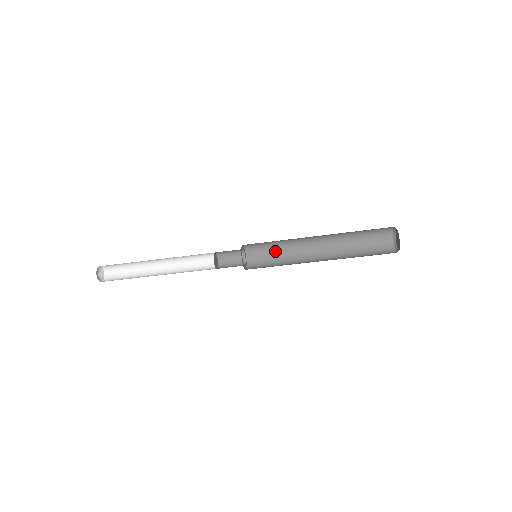
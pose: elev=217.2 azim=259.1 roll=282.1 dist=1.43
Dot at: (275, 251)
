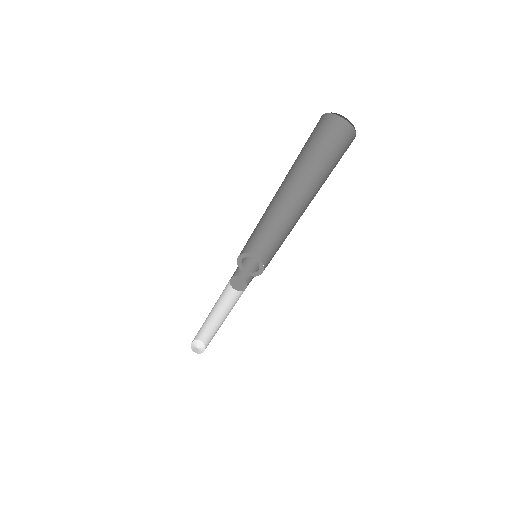
Dot at: (270, 234)
